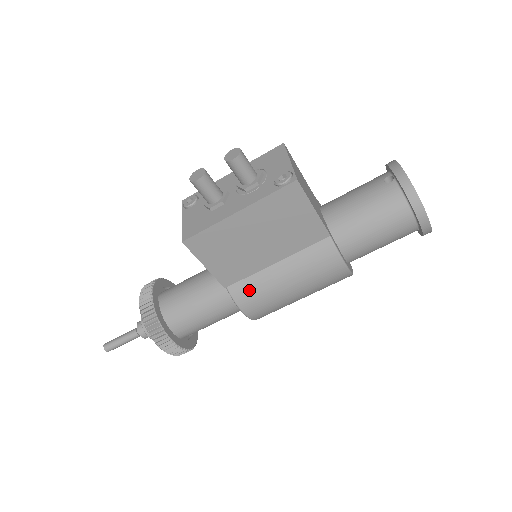
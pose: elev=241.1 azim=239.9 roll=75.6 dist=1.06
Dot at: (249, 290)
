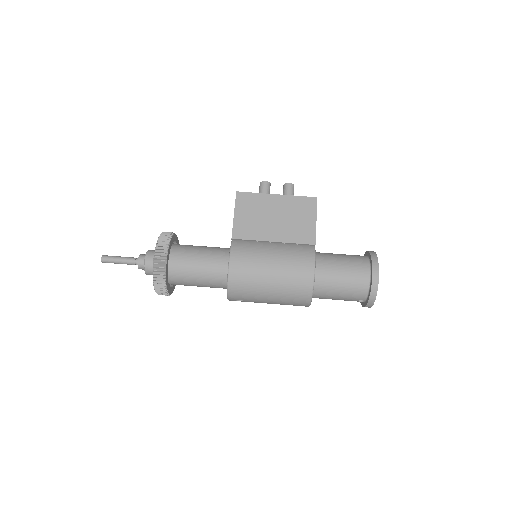
Dot at: (245, 247)
